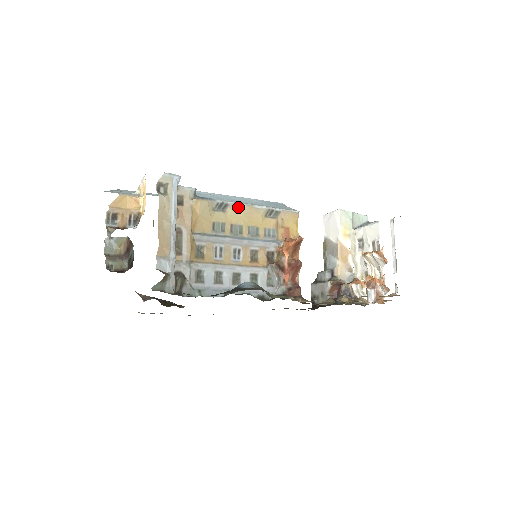
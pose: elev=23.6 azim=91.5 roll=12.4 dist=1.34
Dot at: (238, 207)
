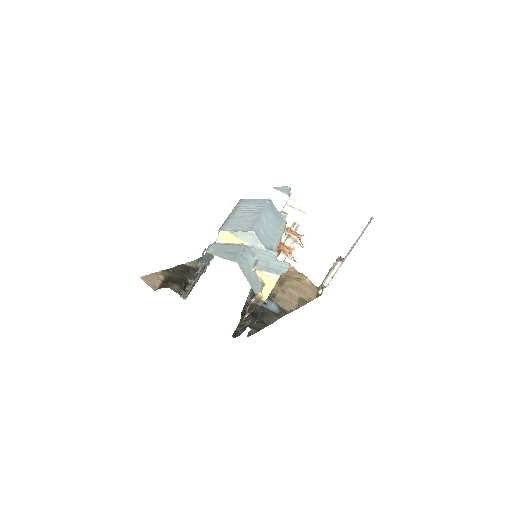
Dot at: occluded
